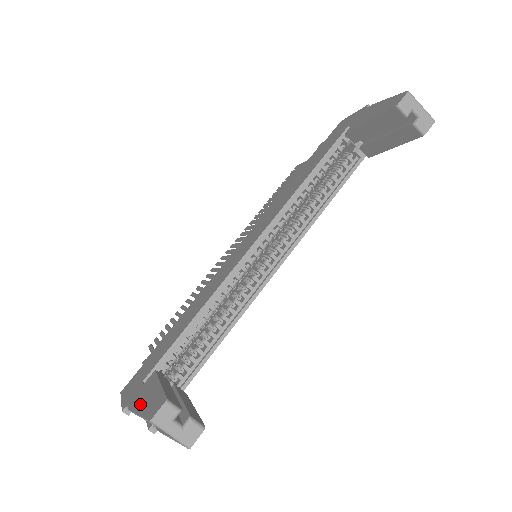
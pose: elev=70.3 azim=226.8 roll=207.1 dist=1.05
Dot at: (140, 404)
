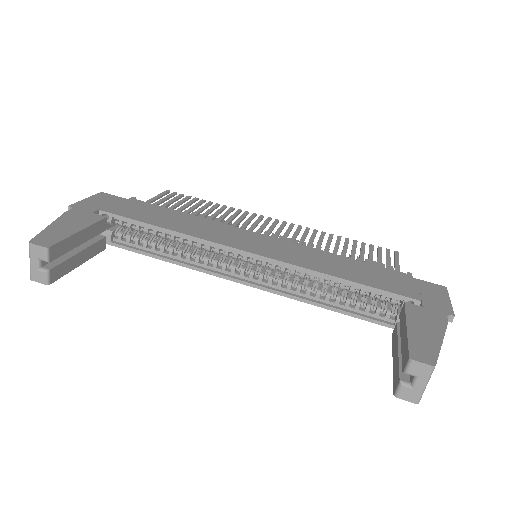
Dot at: (63, 222)
